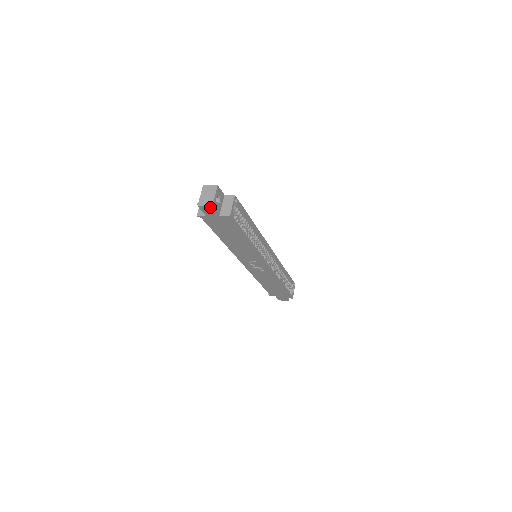
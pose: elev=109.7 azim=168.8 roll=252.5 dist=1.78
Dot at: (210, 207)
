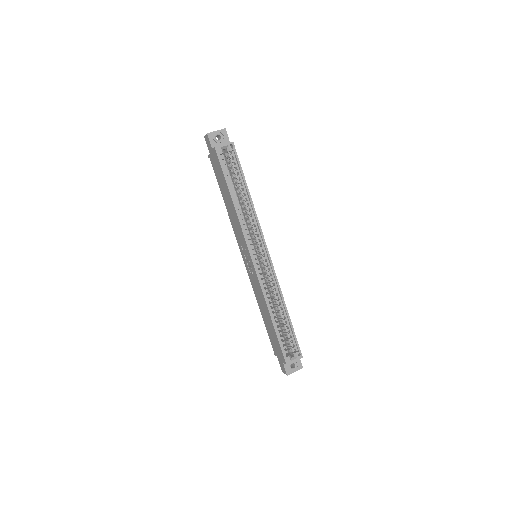
Dot at: (207, 135)
